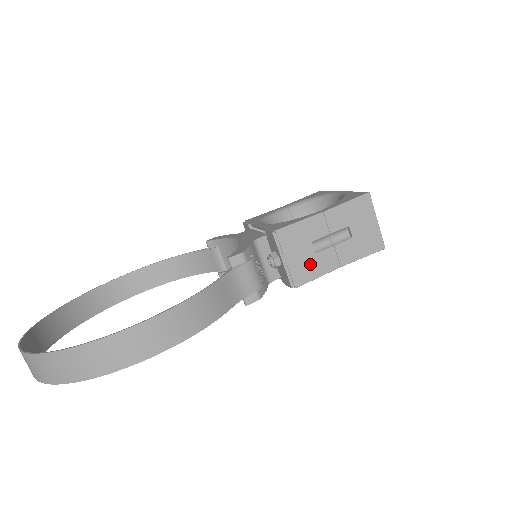
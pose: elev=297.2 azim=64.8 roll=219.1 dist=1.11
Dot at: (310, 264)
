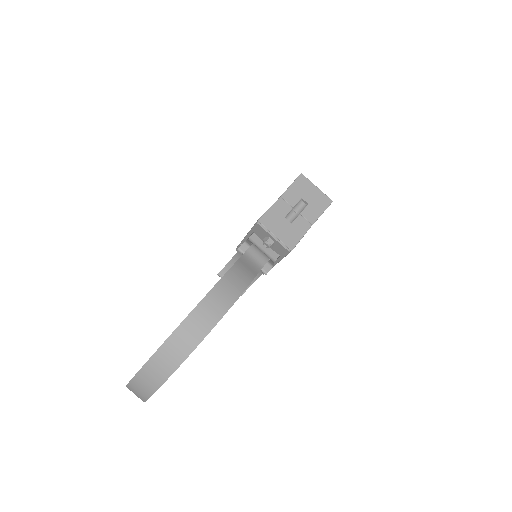
Dot at: (292, 232)
